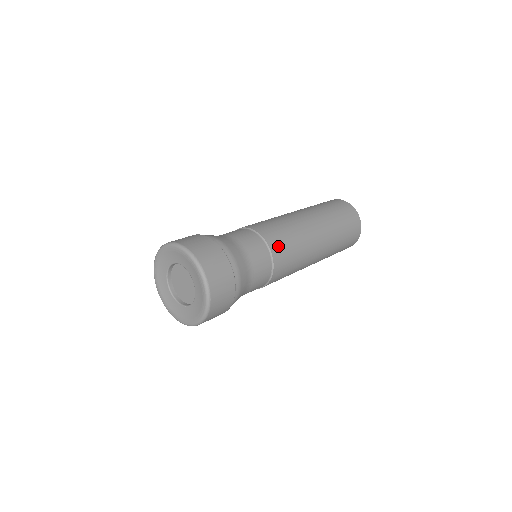
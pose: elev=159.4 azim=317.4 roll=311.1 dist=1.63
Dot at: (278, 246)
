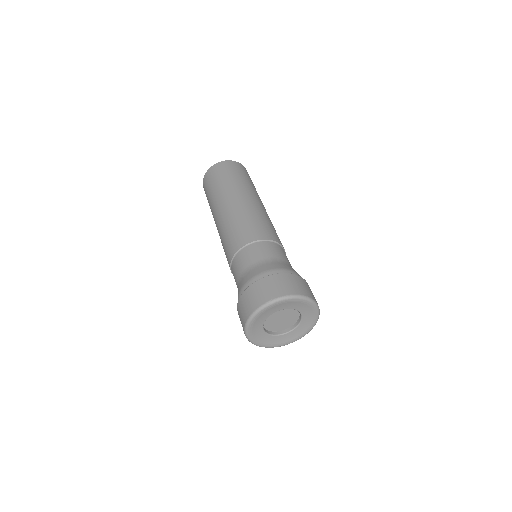
Dot at: (260, 233)
